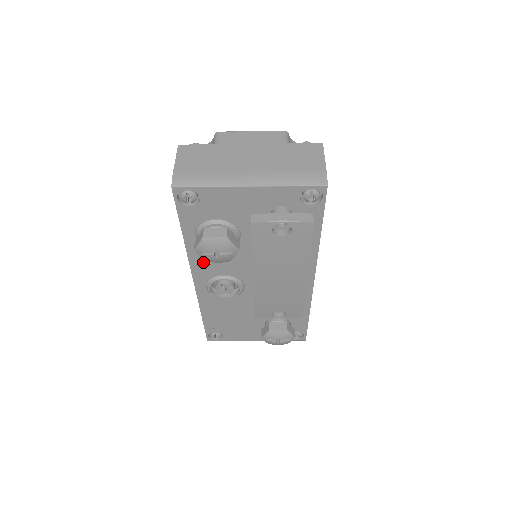
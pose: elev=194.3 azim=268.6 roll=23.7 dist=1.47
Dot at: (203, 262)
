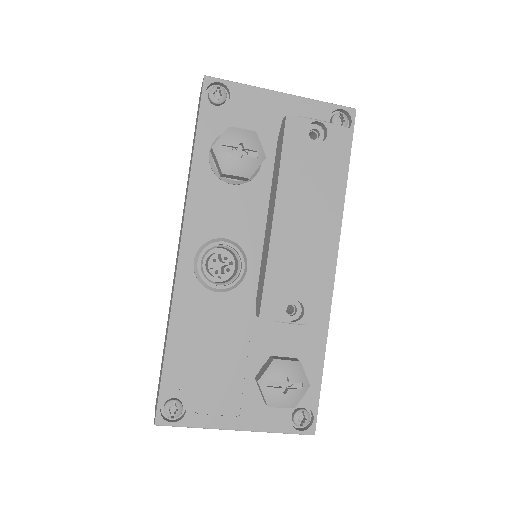
Dot at: (204, 207)
